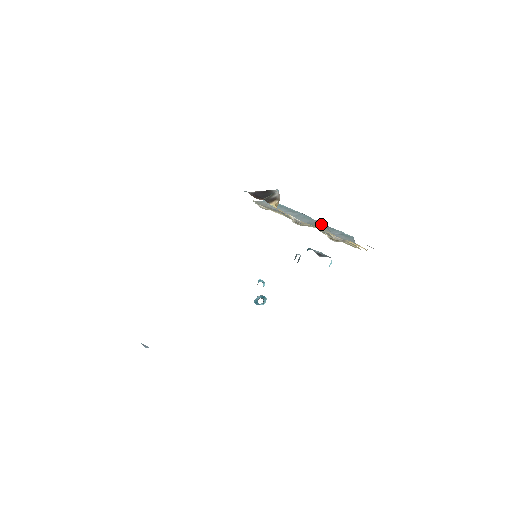
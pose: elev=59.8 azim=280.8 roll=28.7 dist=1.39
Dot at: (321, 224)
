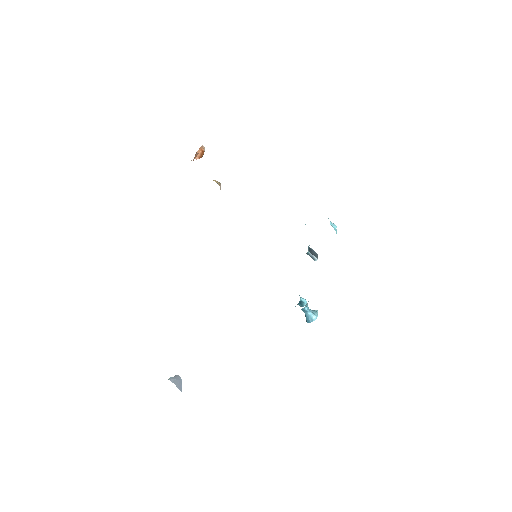
Dot at: occluded
